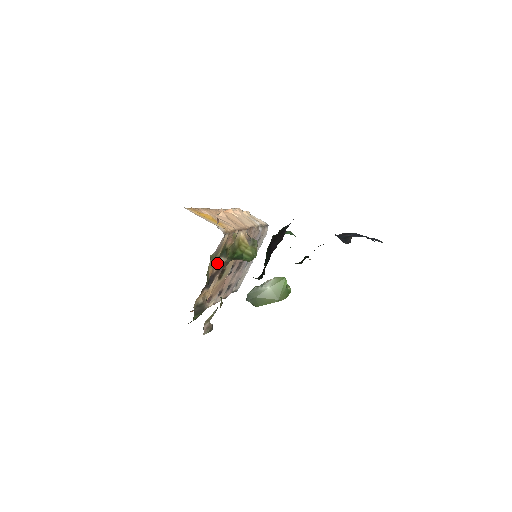
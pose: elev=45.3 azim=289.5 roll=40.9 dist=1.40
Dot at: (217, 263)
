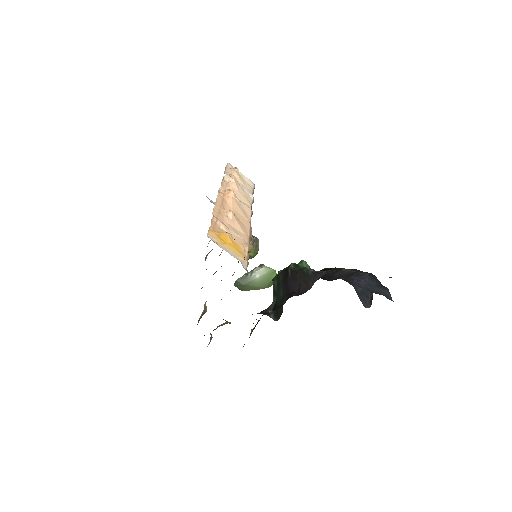
Dot at: occluded
